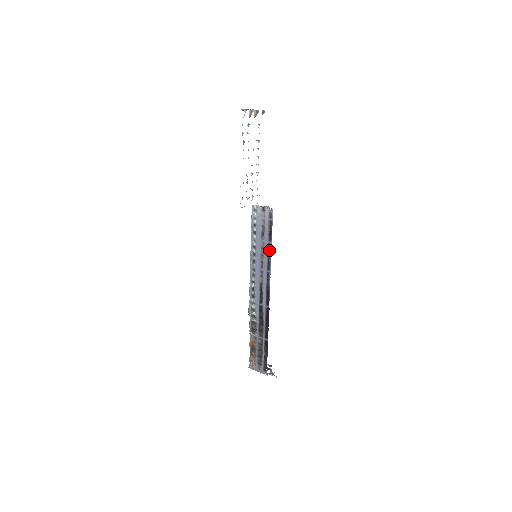
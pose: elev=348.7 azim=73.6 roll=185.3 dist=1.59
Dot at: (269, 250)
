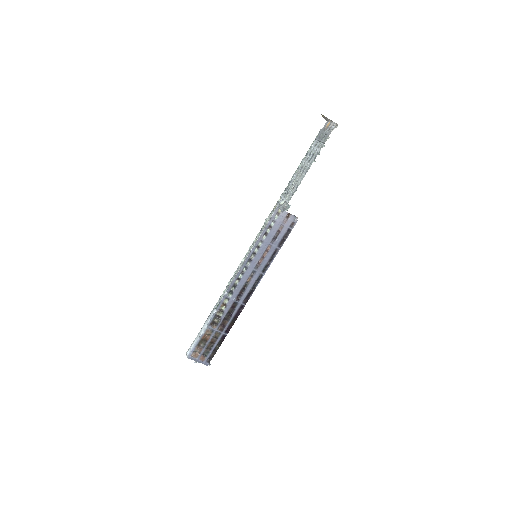
Dot at: (274, 255)
